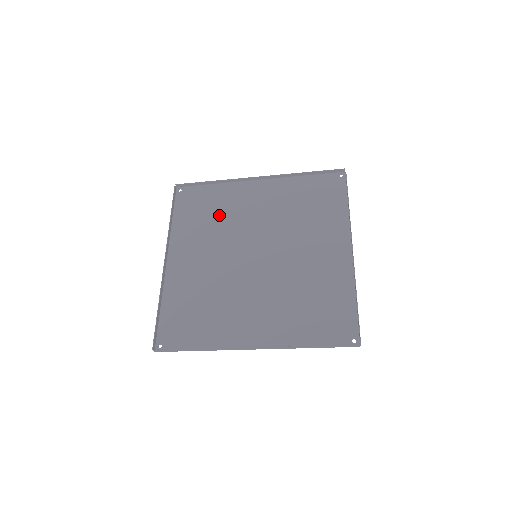
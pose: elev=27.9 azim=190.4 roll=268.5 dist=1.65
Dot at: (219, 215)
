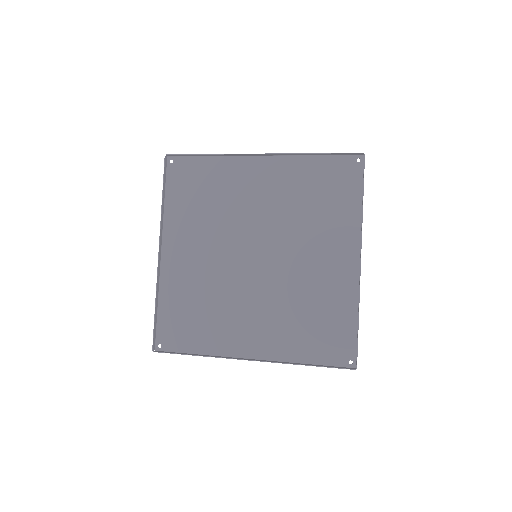
Dot at: (216, 200)
